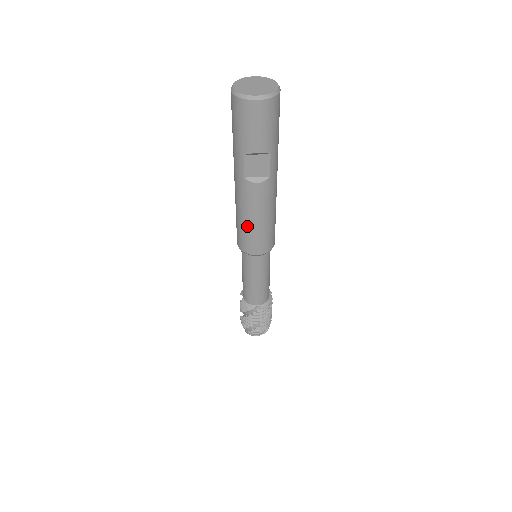
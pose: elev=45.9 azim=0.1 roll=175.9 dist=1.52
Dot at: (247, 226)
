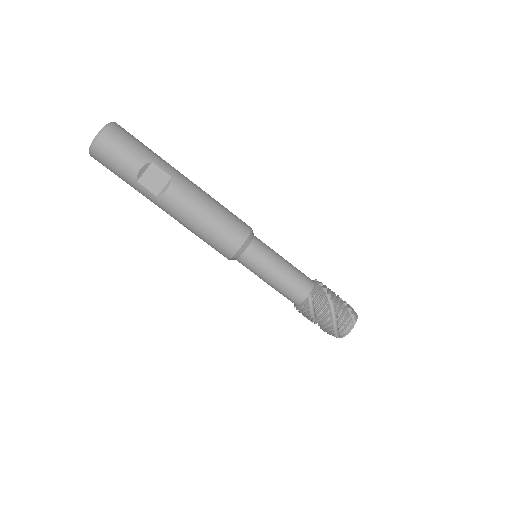
Dot at: (205, 231)
